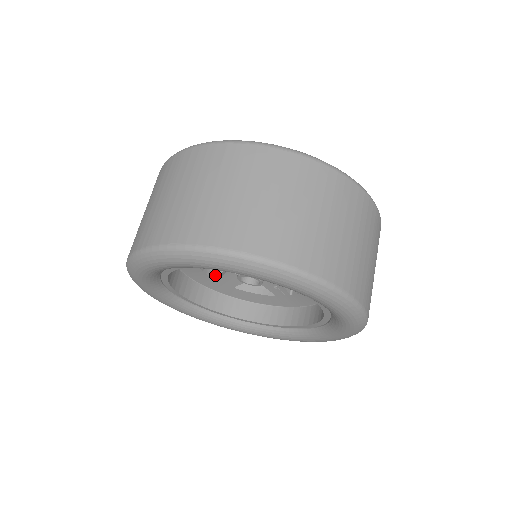
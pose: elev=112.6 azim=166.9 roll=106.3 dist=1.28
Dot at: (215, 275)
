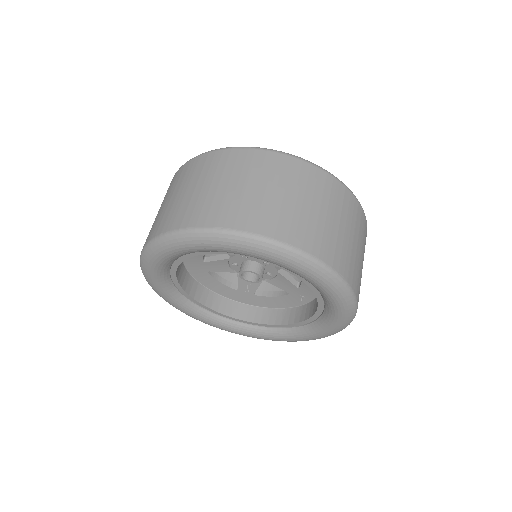
Dot at: (204, 256)
